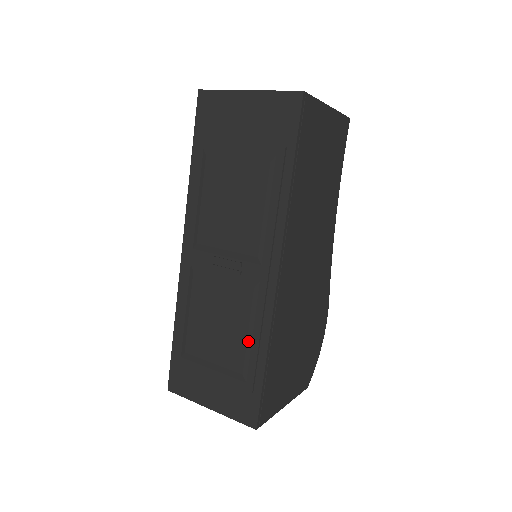
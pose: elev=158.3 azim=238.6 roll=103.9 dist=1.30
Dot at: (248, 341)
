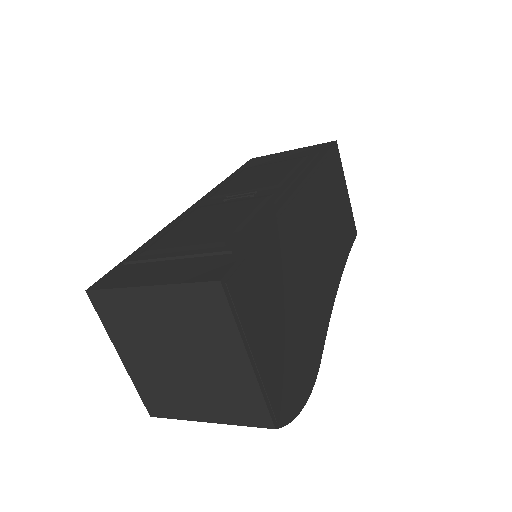
Dot at: (244, 221)
